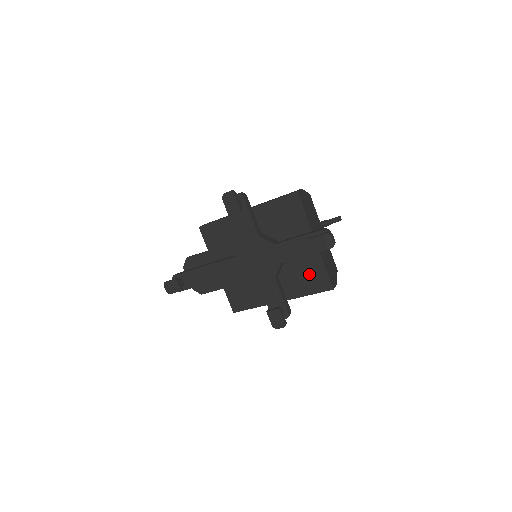
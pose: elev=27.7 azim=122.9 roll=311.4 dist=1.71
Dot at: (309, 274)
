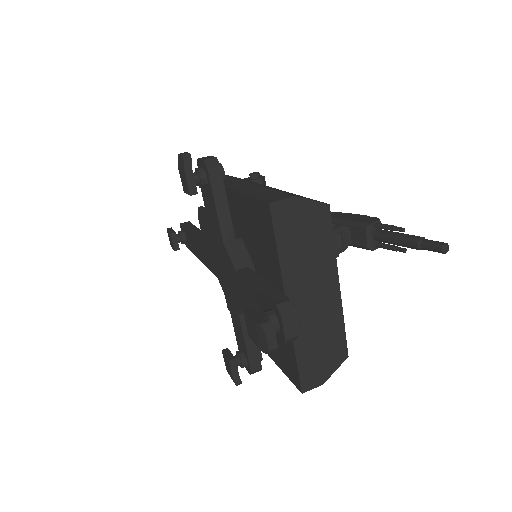
Dot at: (280, 343)
